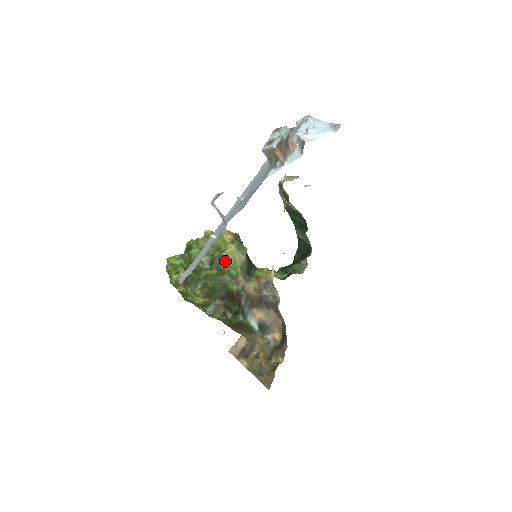
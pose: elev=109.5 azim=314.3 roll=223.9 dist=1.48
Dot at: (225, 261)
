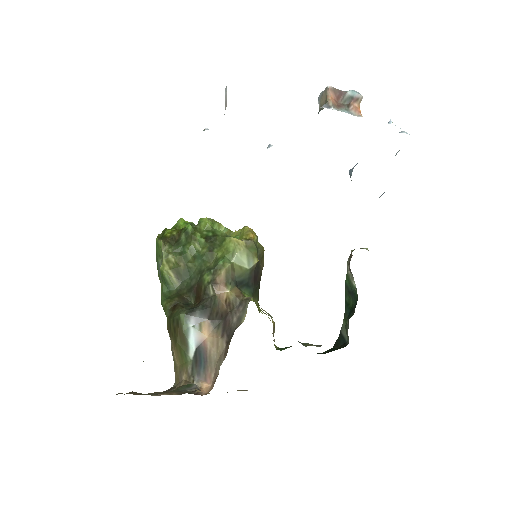
Dot at: (223, 247)
